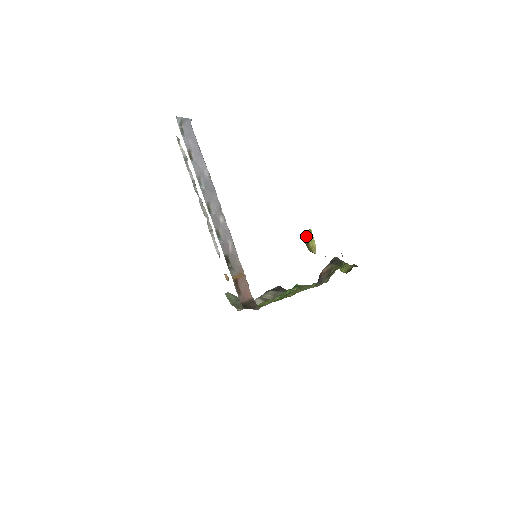
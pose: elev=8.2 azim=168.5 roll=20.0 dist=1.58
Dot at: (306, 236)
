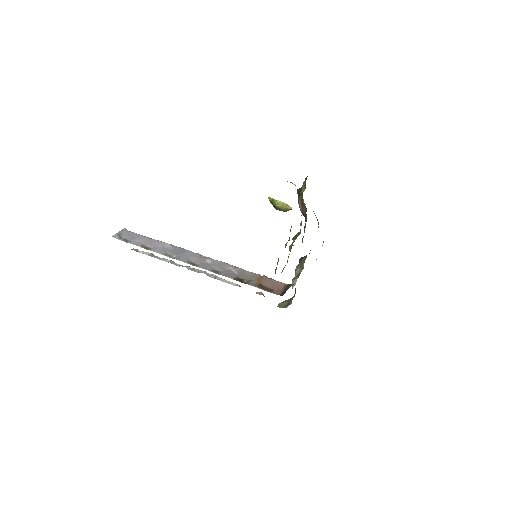
Dot at: occluded
